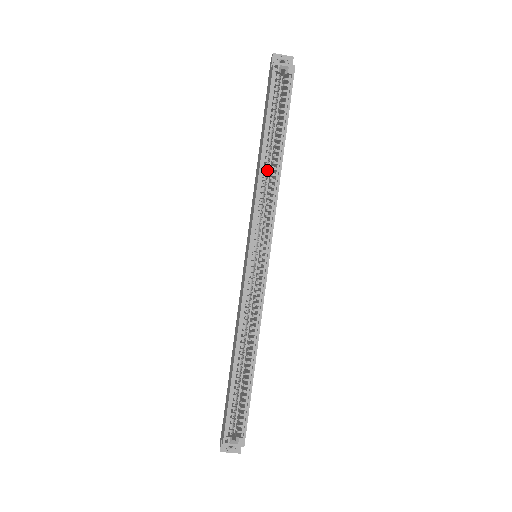
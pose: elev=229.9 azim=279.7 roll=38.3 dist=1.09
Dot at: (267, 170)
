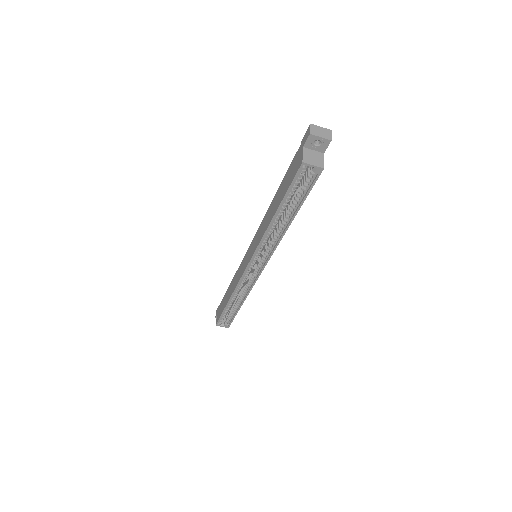
Dot at: (275, 225)
